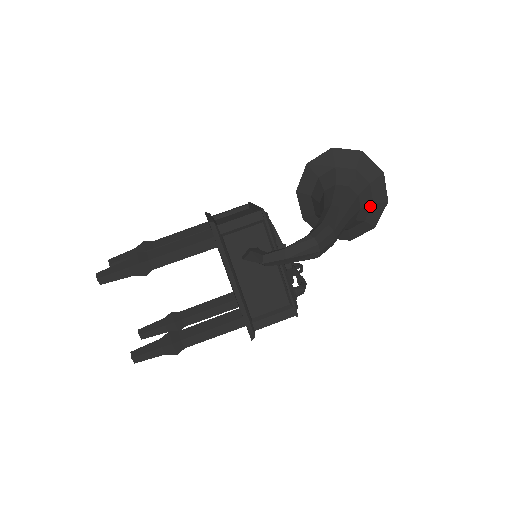
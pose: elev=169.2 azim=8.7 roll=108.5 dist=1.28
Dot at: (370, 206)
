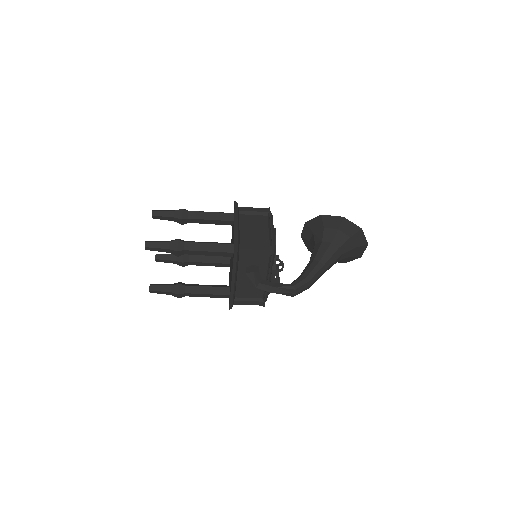
Dot at: (347, 257)
